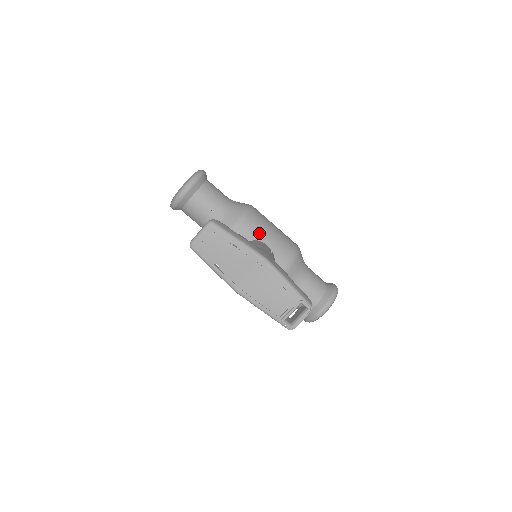
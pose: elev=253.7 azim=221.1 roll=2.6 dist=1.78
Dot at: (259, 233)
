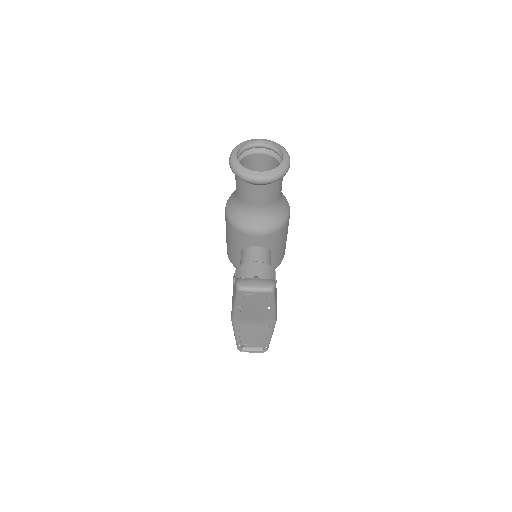
Dot at: (276, 244)
